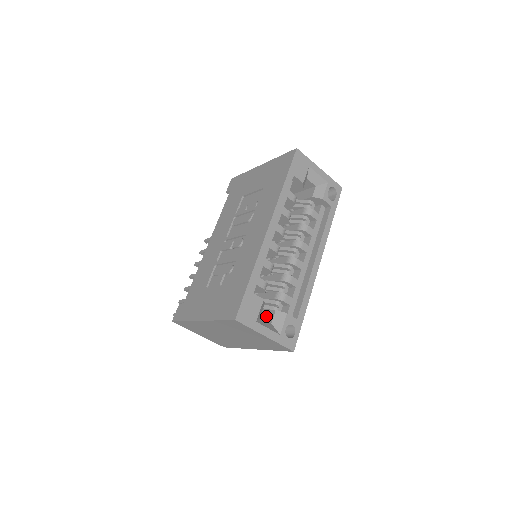
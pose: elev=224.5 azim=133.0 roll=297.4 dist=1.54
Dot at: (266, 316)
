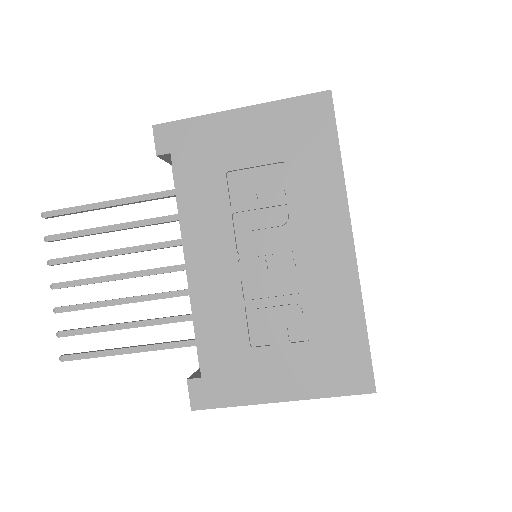
Dot at: occluded
